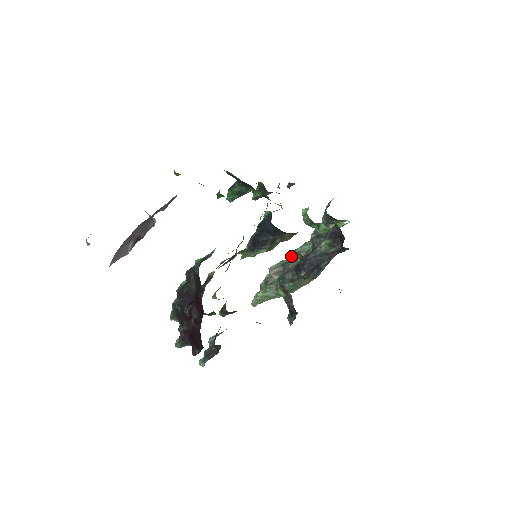
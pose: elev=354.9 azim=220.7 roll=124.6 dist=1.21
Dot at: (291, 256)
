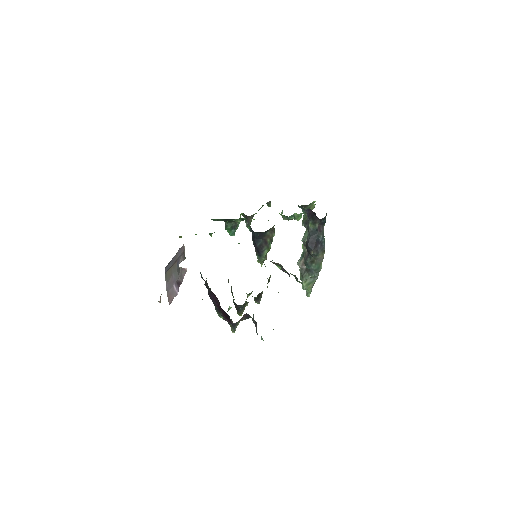
Dot at: (303, 247)
